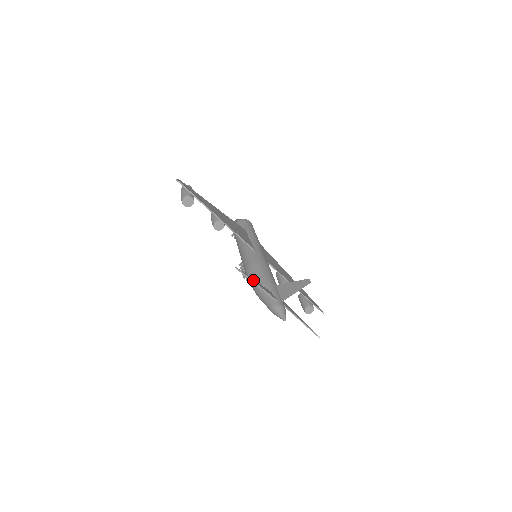
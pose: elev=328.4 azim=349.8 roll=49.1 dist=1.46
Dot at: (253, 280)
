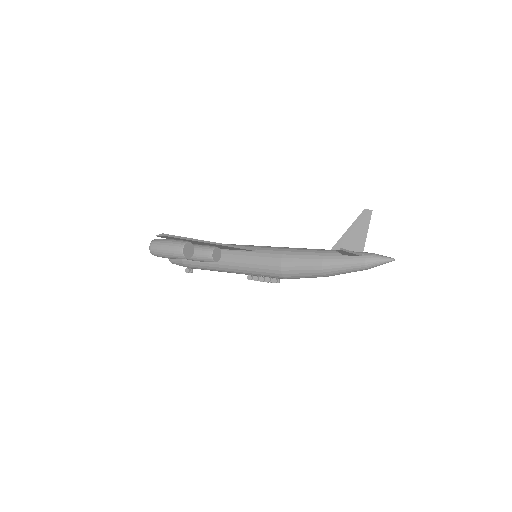
Dot at: (347, 251)
